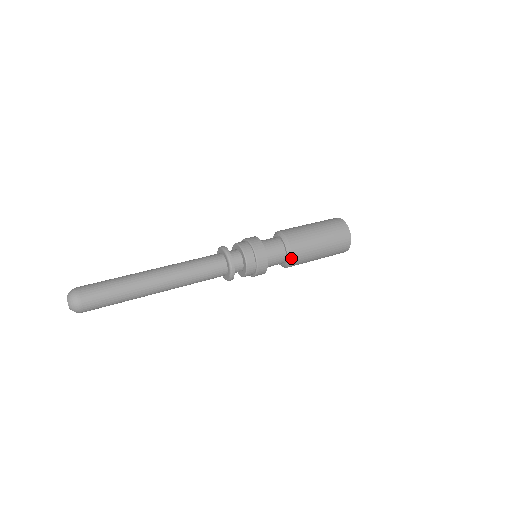
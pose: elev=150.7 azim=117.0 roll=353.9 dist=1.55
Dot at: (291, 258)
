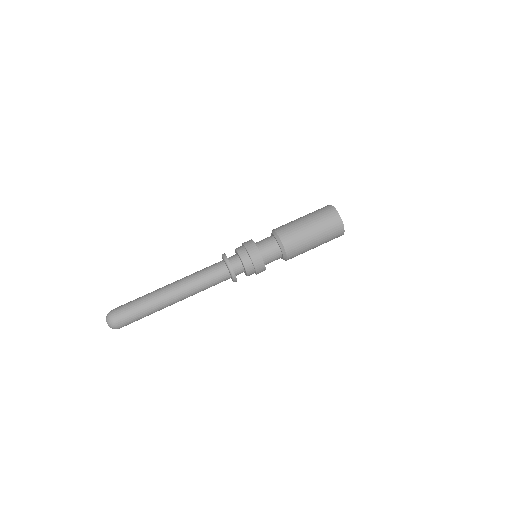
Dot at: occluded
